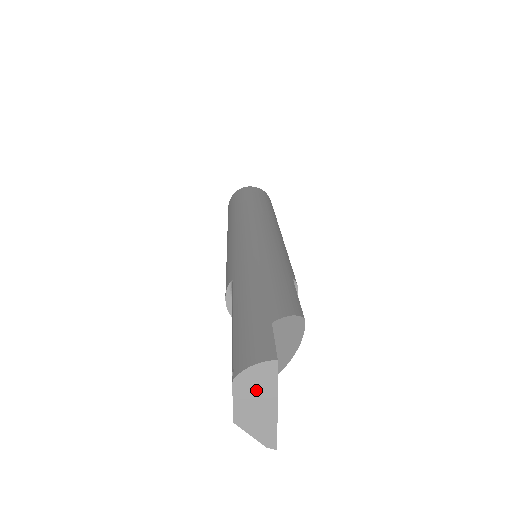
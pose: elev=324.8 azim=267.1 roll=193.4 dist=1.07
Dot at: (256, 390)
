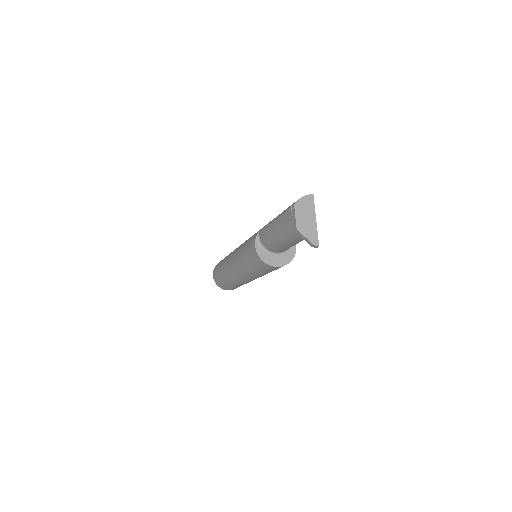
Dot at: (305, 210)
